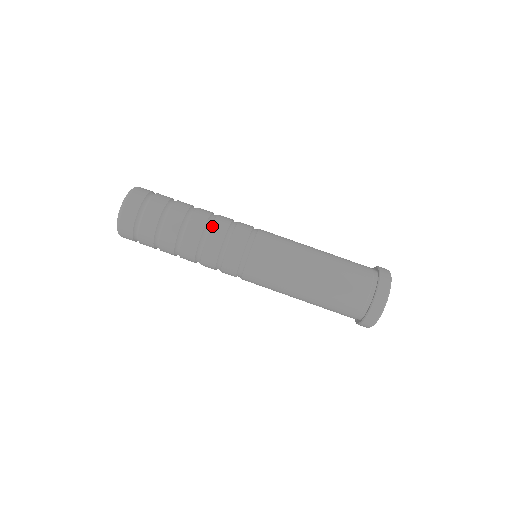
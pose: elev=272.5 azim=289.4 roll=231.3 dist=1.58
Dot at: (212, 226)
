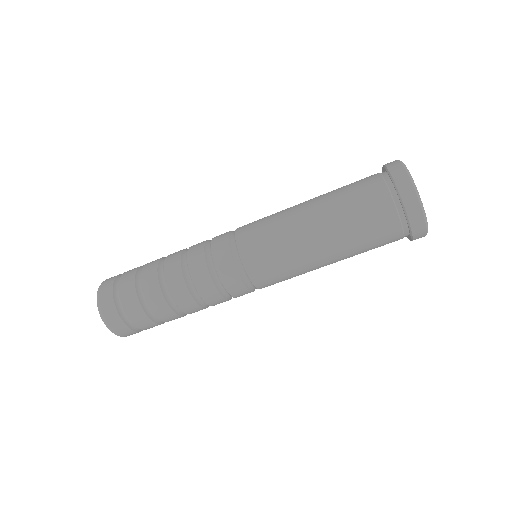
Dot at: (188, 265)
